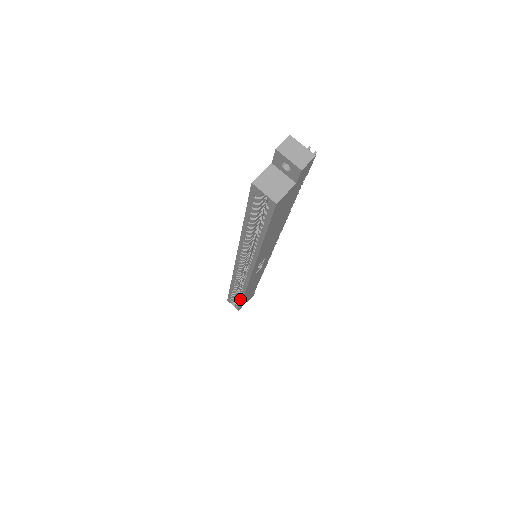
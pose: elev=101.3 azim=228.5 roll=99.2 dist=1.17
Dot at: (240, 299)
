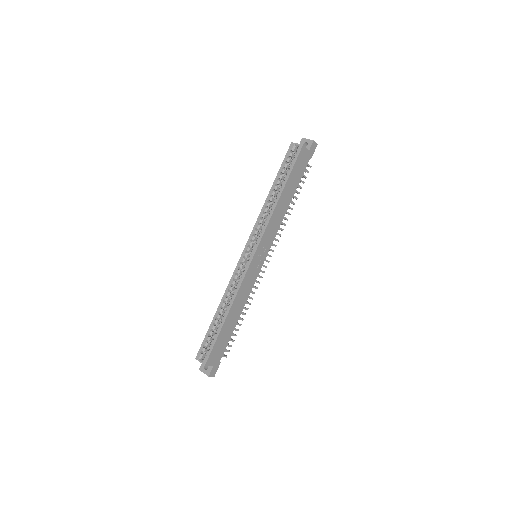
Dot at: (221, 325)
